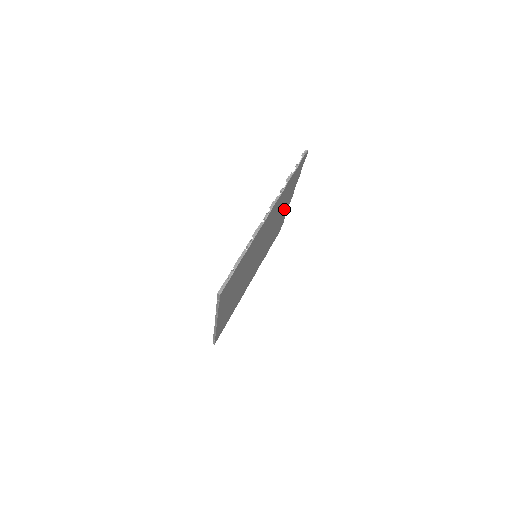
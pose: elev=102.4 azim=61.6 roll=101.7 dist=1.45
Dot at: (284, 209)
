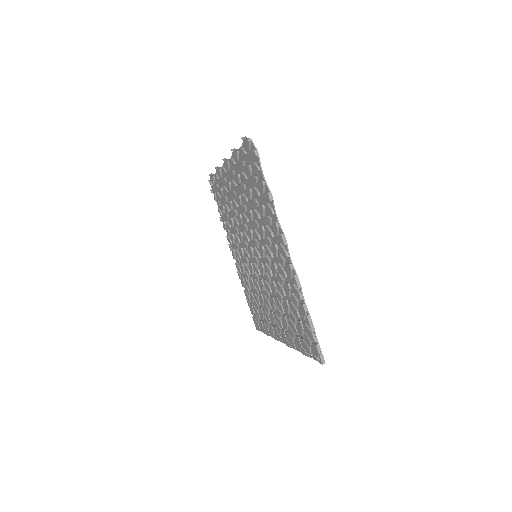
Dot at: (232, 185)
